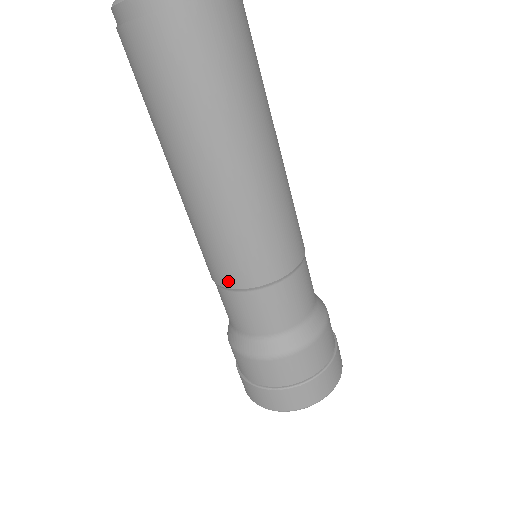
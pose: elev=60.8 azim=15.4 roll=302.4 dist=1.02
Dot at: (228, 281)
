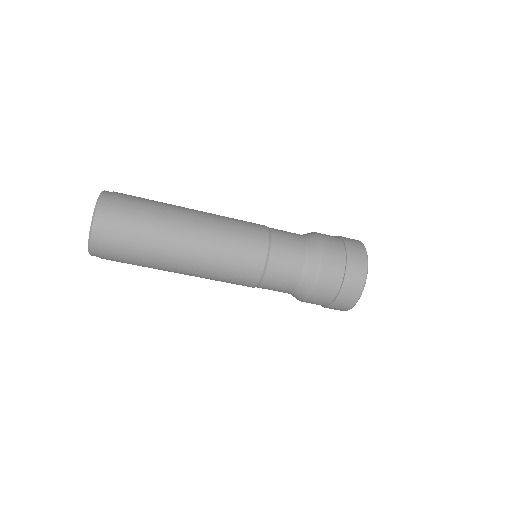
Dot at: (256, 275)
